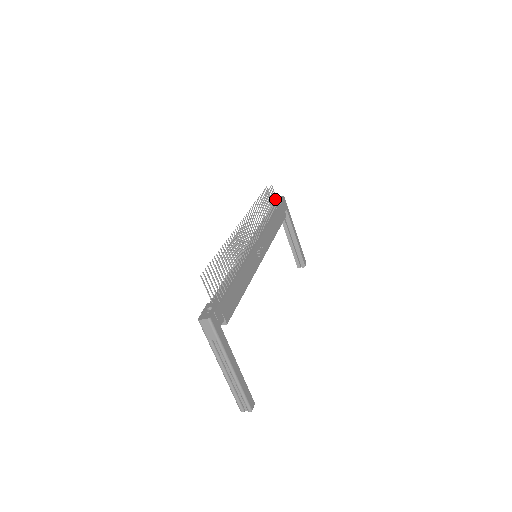
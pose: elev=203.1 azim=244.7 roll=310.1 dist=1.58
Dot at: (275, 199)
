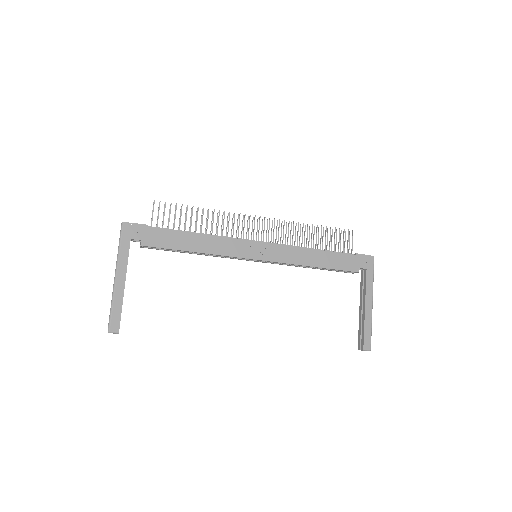
Dot at: occluded
